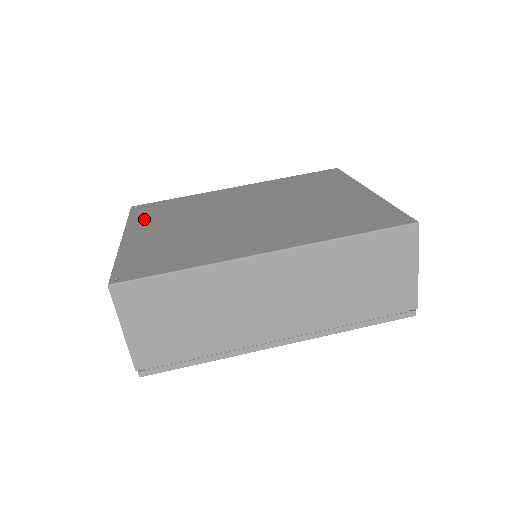
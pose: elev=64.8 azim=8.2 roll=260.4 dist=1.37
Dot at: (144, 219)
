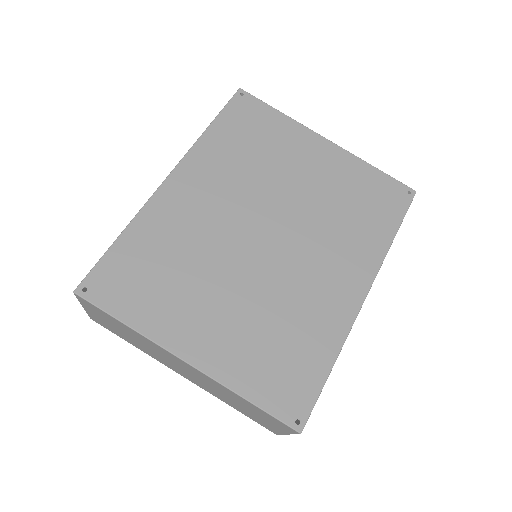
Dot at: (152, 312)
